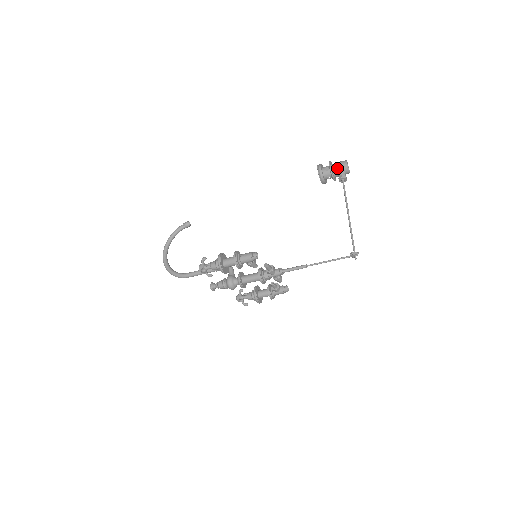
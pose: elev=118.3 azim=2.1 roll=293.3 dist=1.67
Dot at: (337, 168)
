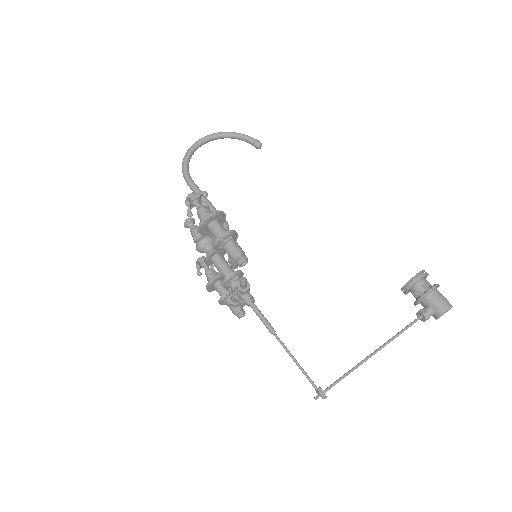
Dot at: (434, 300)
